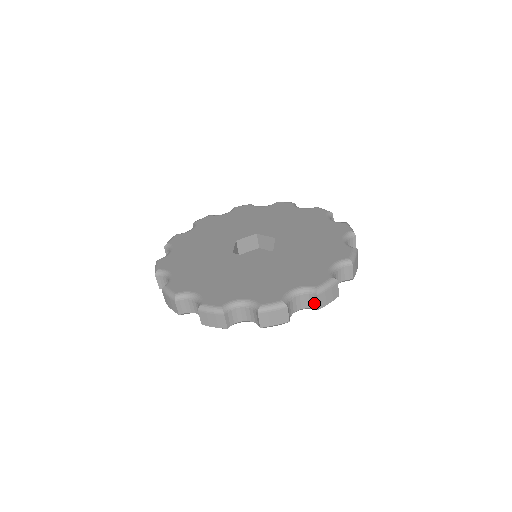
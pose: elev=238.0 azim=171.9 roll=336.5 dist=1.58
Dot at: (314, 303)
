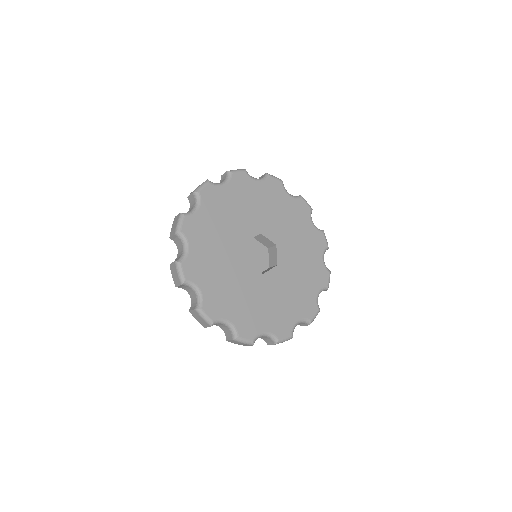
Dot at: (302, 324)
